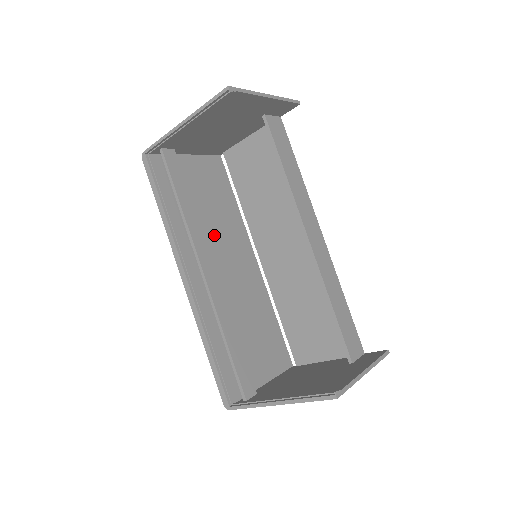
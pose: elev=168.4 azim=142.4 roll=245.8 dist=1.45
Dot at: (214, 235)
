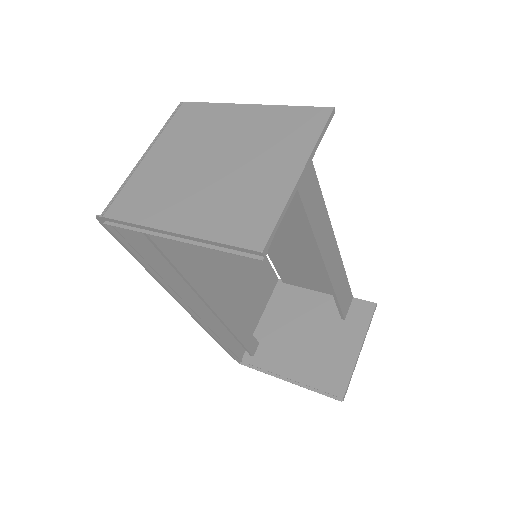
Dot at: occluded
